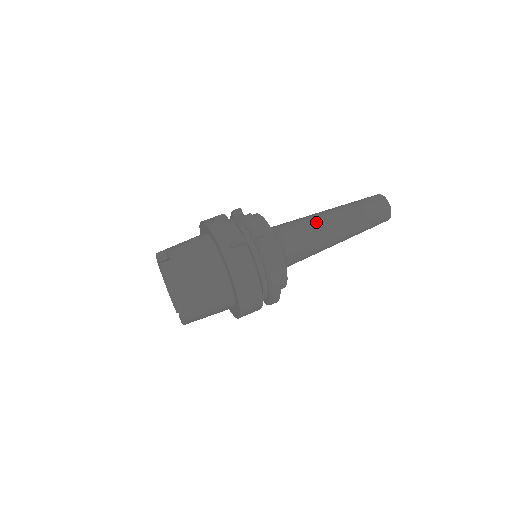
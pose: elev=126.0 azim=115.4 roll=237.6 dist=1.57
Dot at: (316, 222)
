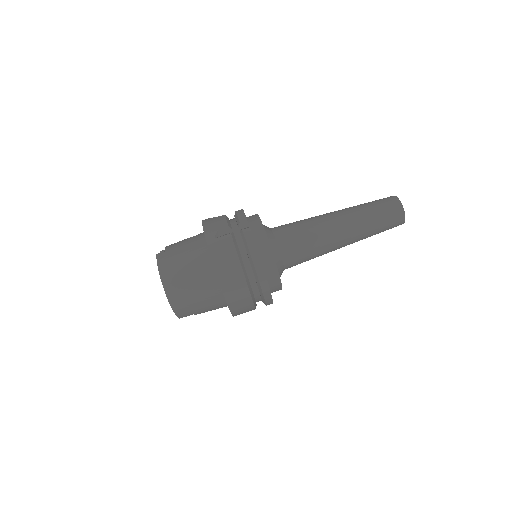
Dot at: (316, 221)
